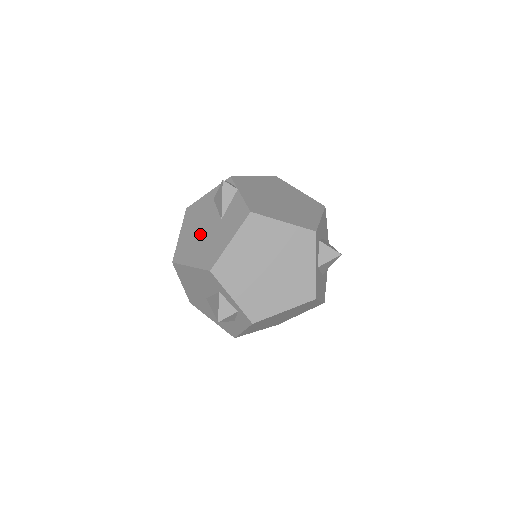
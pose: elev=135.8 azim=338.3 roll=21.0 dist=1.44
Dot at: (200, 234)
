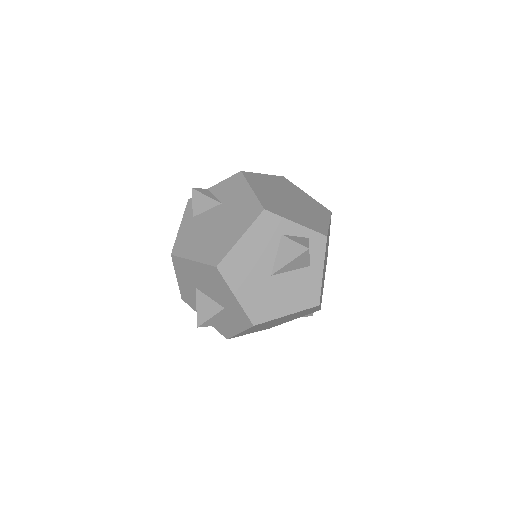
Dot at: (215, 229)
